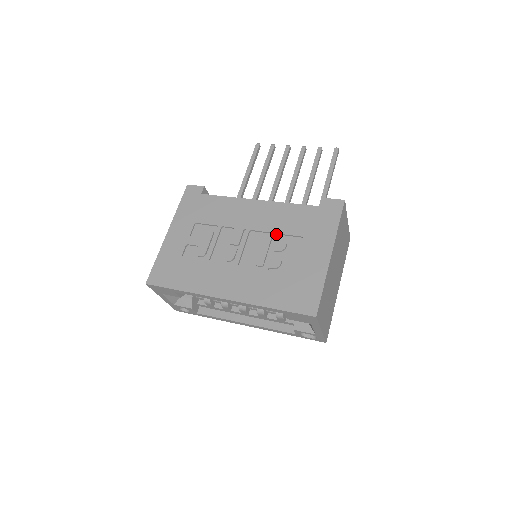
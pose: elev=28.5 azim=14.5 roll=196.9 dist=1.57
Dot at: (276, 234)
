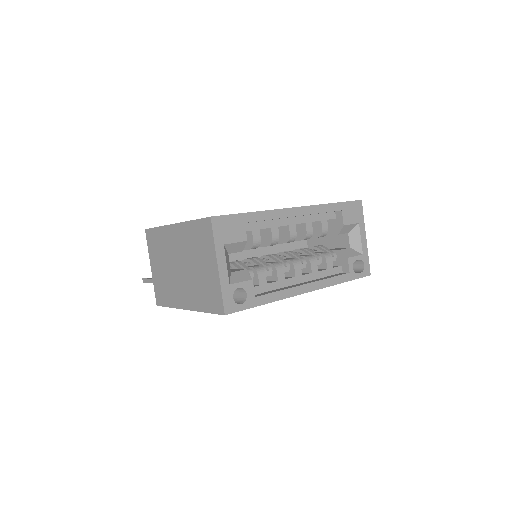
Dot at: occluded
